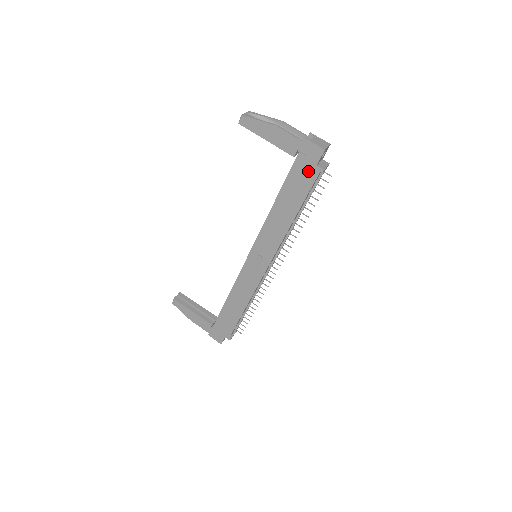
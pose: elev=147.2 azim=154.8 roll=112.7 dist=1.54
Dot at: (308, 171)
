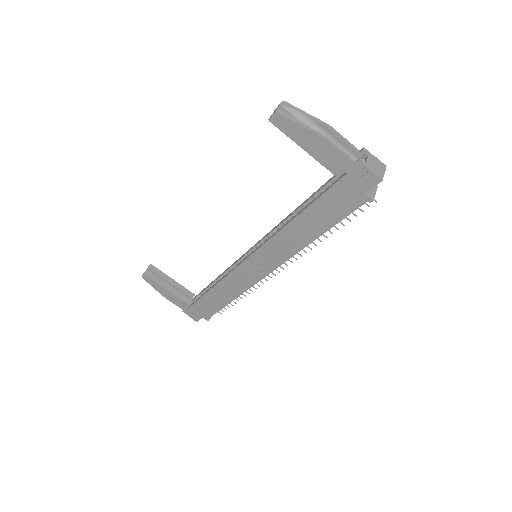
Dot at: (352, 197)
